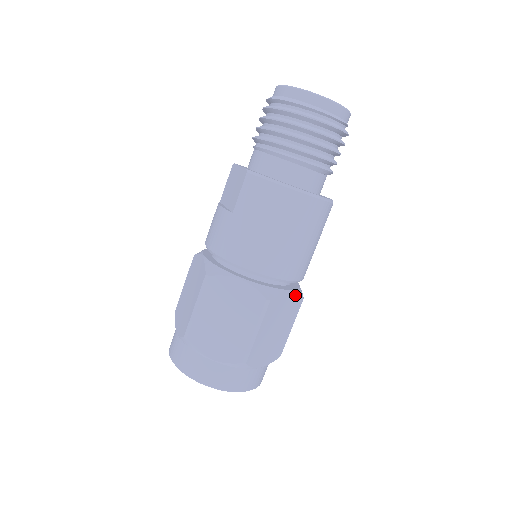
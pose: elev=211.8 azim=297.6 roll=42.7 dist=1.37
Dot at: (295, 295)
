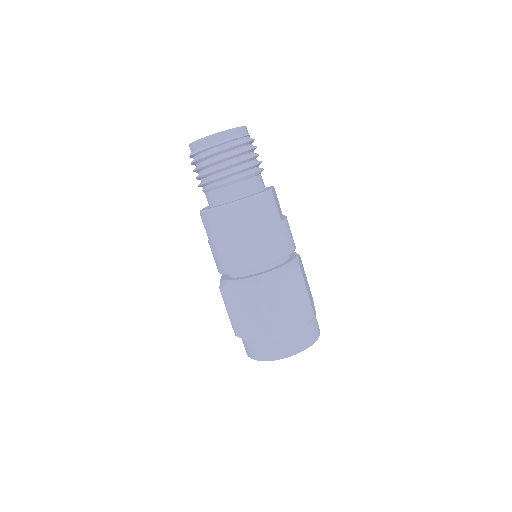
Dot at: (285, 270)
